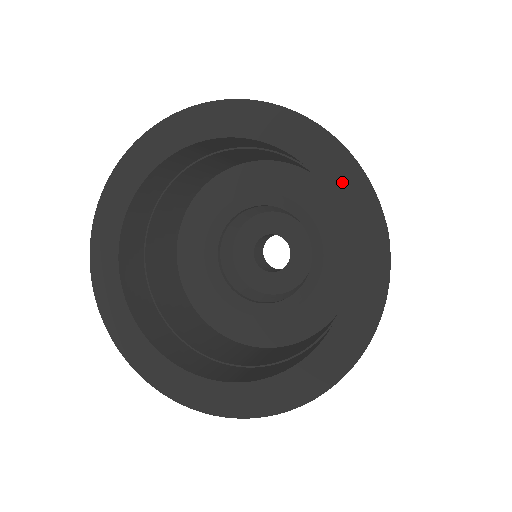
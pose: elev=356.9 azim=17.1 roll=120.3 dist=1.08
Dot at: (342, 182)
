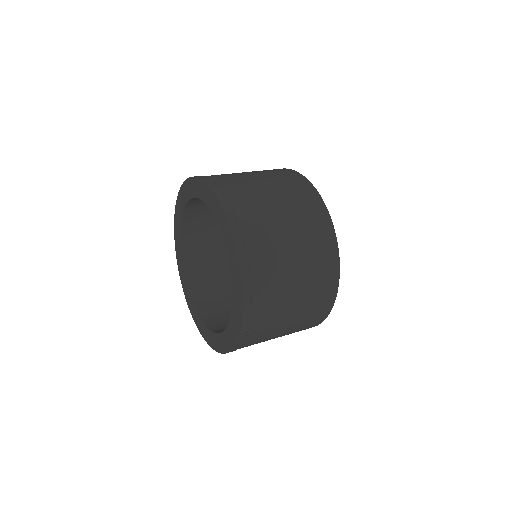
Dot at: (237, 295)
